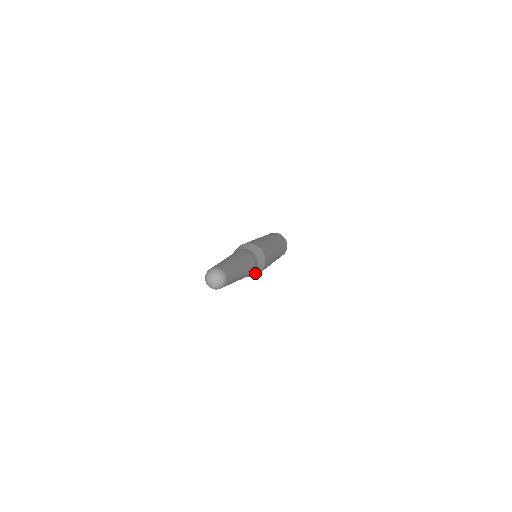
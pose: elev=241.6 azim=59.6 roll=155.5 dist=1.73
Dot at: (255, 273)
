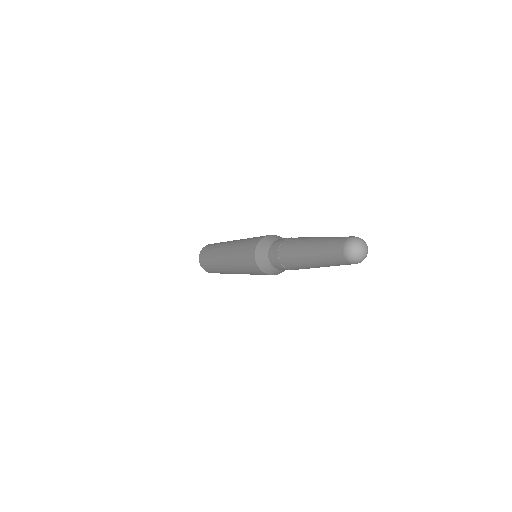
Dot at: (278, 272)
